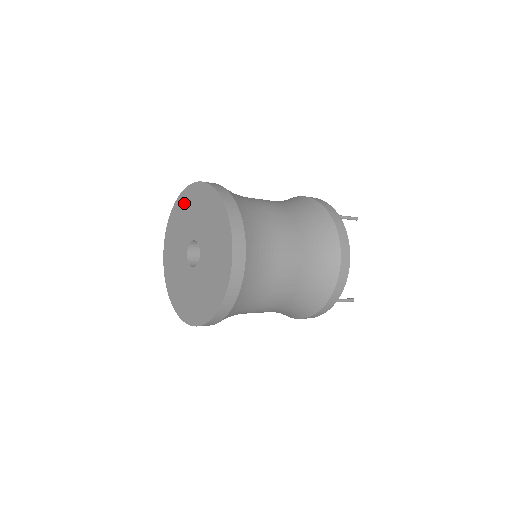
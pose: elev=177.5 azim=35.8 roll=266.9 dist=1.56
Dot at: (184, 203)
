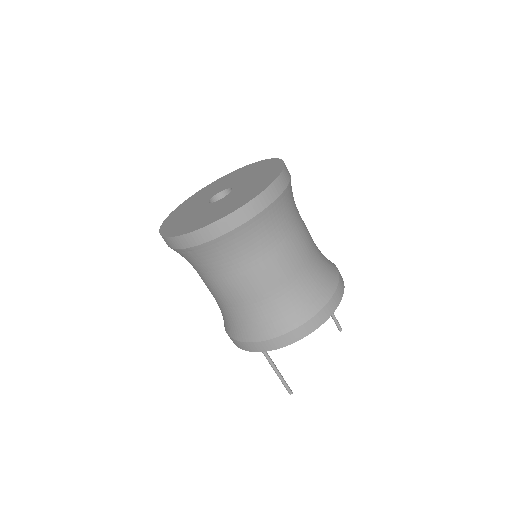
Dot at: (240, 171)
